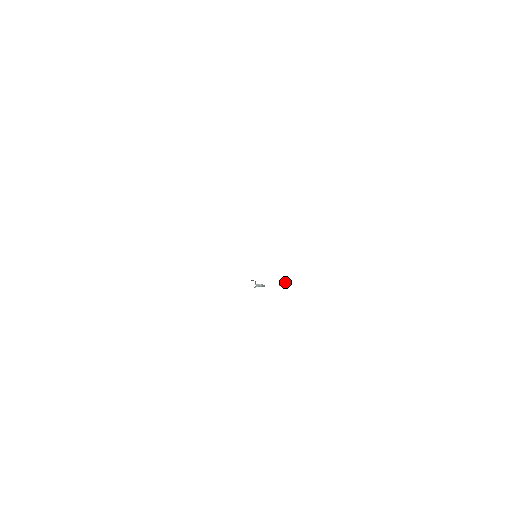
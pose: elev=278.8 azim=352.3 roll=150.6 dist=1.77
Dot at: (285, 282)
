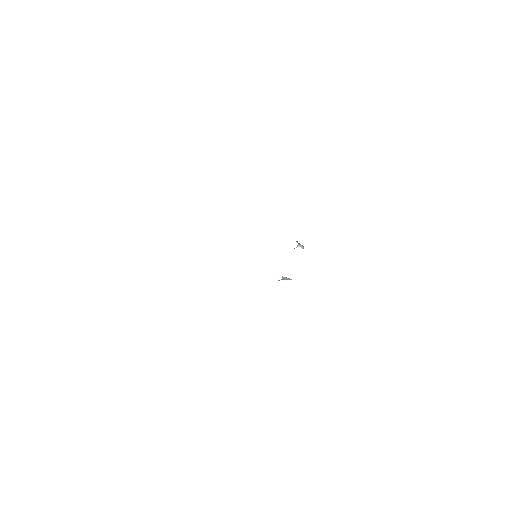
Dot at: occluded
